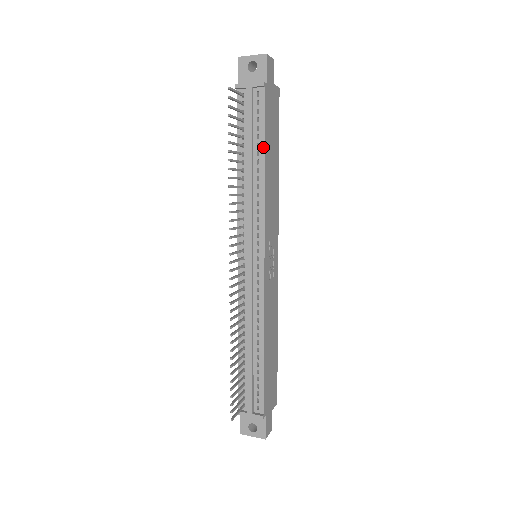
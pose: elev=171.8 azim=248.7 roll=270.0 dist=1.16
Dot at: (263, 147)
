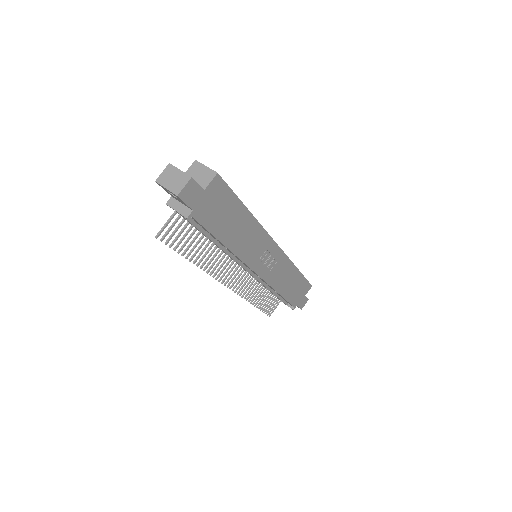
Dot at: occluded
